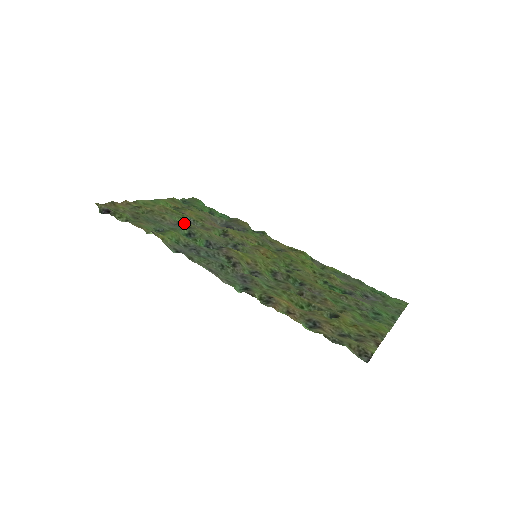
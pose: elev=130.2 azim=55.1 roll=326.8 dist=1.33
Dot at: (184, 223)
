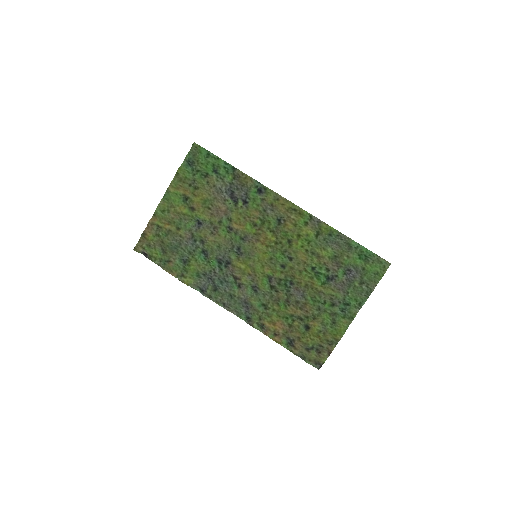
Dot at: (196, 236)
